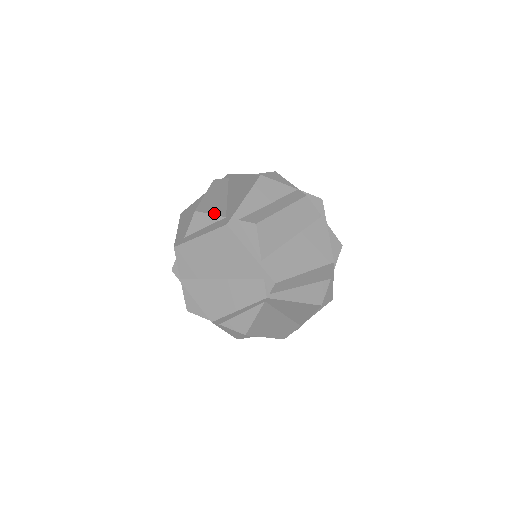
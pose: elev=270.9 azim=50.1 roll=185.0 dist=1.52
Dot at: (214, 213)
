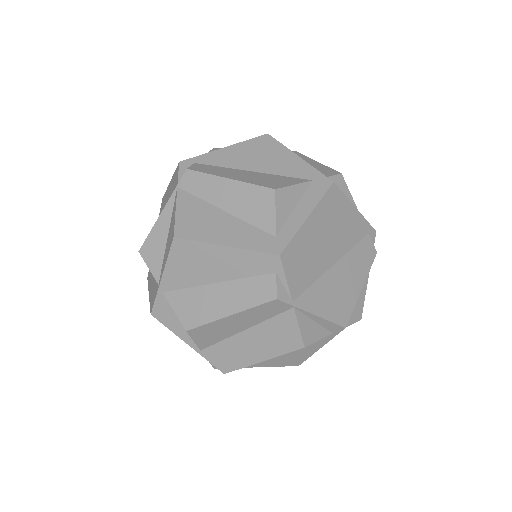
Dot at: (295, 182)
